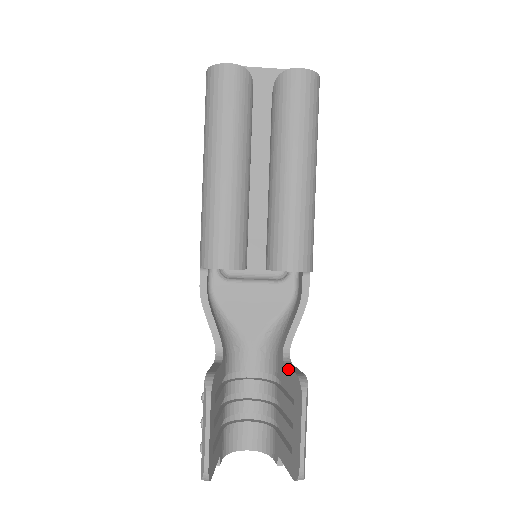
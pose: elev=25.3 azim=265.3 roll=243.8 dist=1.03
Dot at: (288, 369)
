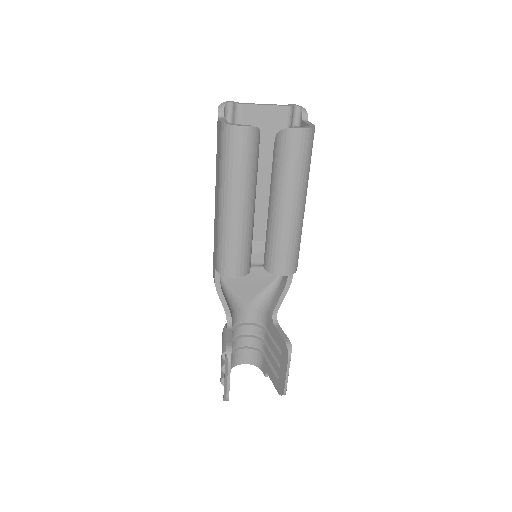
Dot at: (277, 332)
